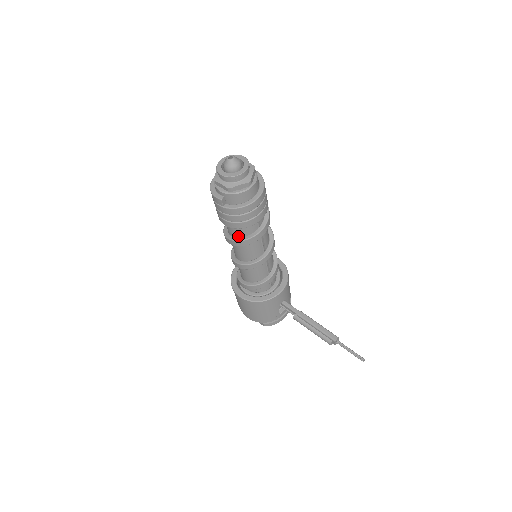
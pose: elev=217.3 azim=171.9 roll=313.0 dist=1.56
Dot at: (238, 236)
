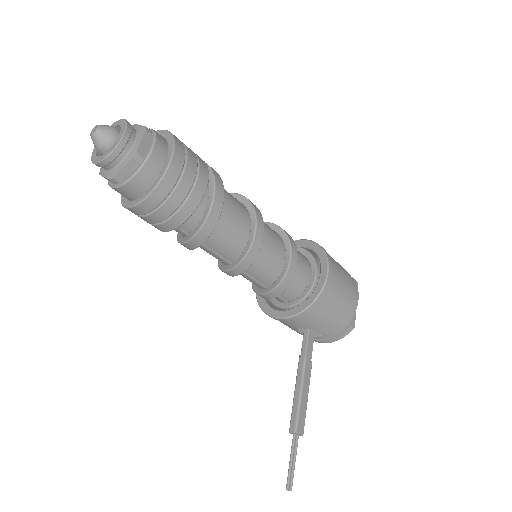
Dot at: occluded
